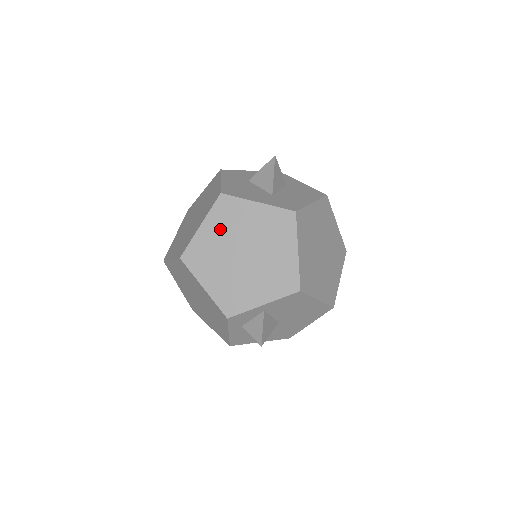
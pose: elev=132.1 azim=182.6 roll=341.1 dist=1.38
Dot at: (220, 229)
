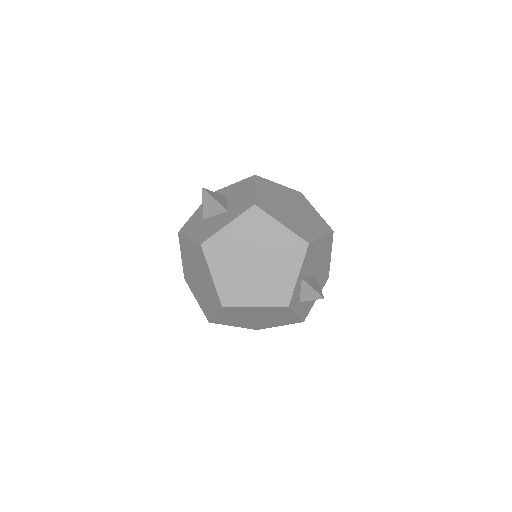
Dot at: (225, 264)
